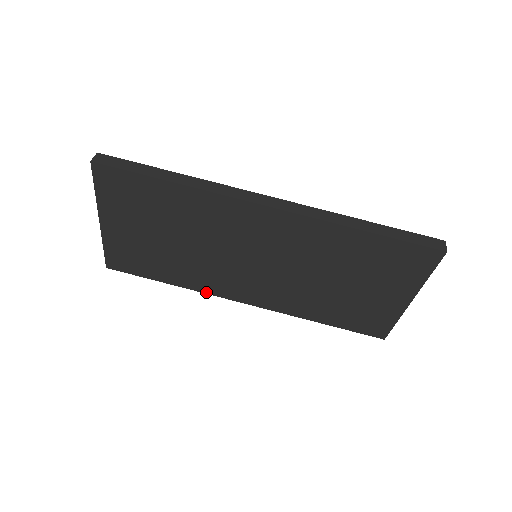
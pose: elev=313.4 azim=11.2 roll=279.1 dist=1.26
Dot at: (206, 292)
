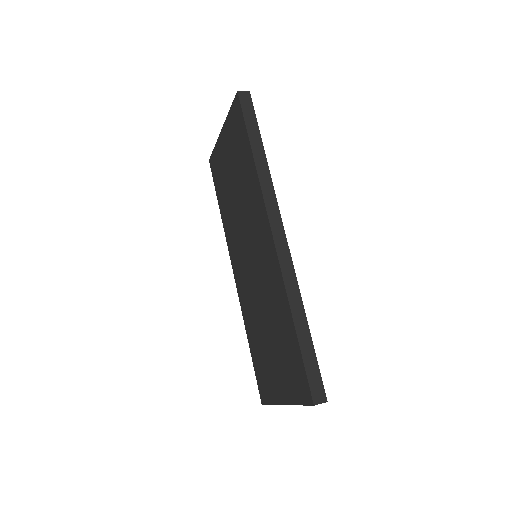
Dot at: (227, 240)
